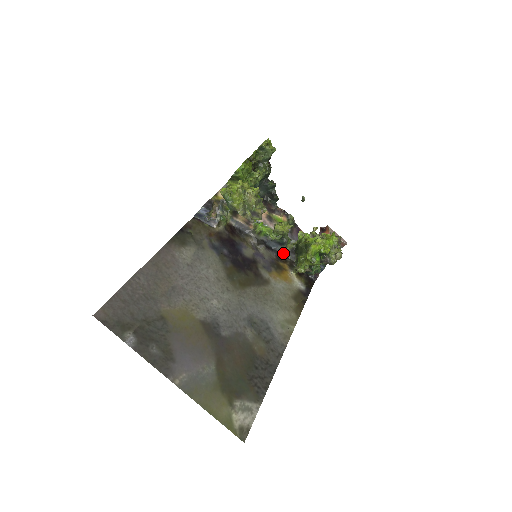
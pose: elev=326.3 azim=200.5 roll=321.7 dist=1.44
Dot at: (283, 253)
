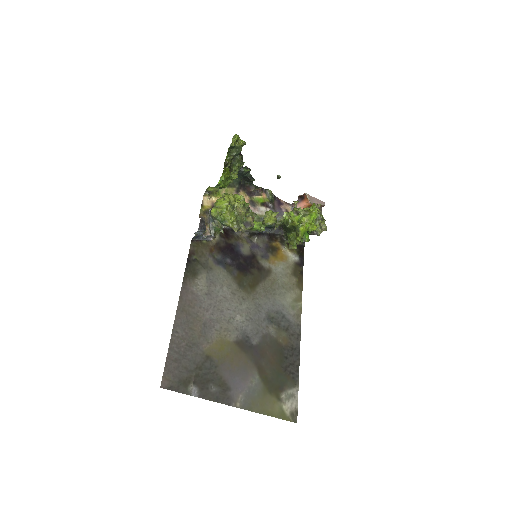
Dot at: (272, 232)
